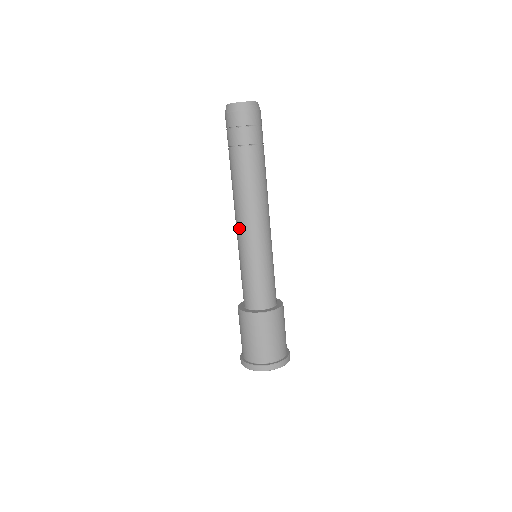
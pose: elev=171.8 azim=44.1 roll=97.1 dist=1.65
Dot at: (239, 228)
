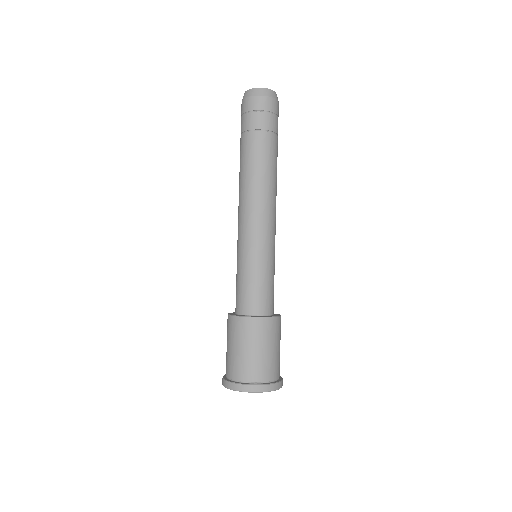
Dot at: (252, 218)
